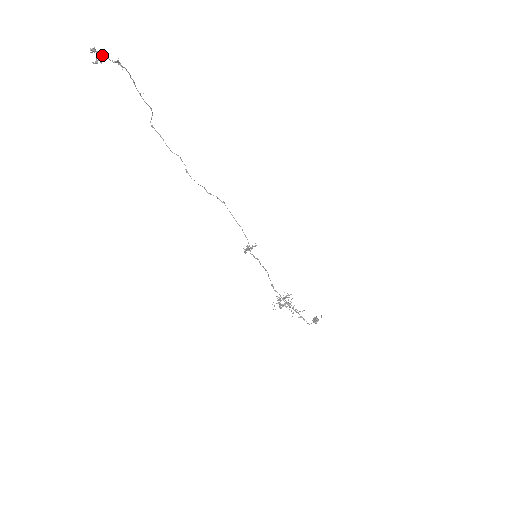
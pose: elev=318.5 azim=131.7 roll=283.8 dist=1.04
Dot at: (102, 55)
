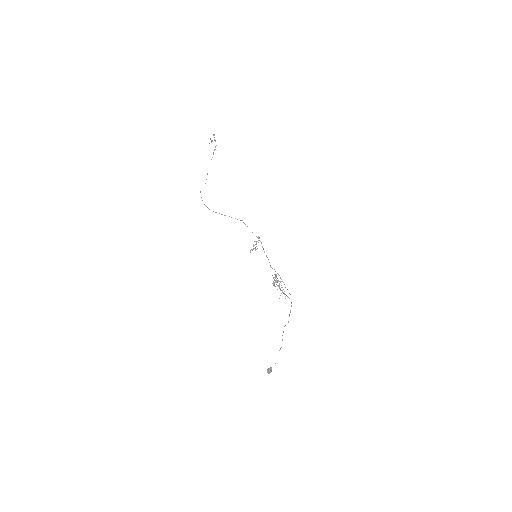
Dot at: occluded
